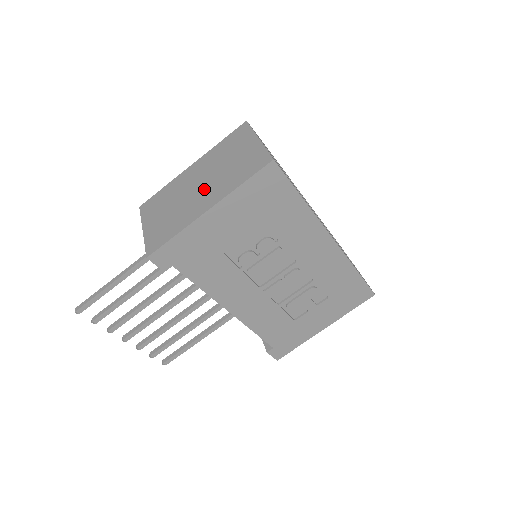
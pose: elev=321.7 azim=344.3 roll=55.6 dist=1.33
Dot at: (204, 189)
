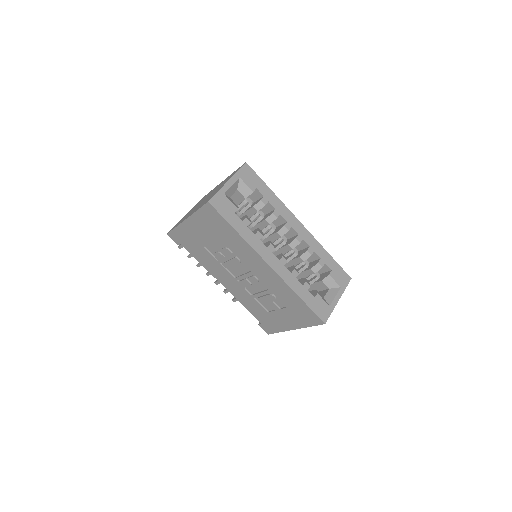
Dot at: (200, 204)
